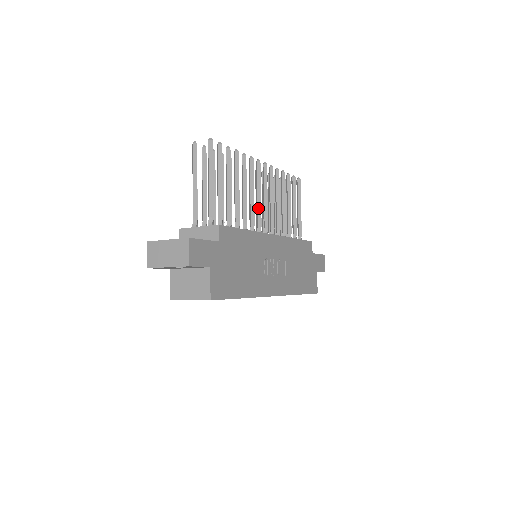
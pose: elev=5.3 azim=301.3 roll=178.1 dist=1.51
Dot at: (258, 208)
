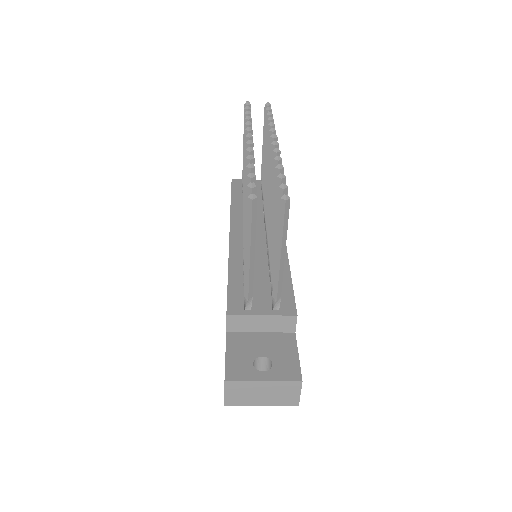
Dot at: occluded
